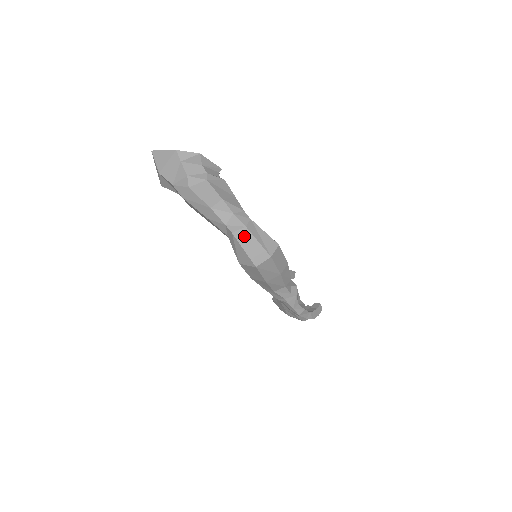
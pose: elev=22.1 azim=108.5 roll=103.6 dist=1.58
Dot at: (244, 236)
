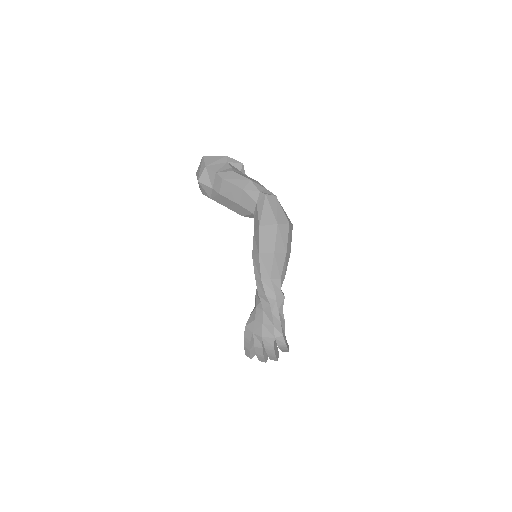
Dot at: (274, 201)
